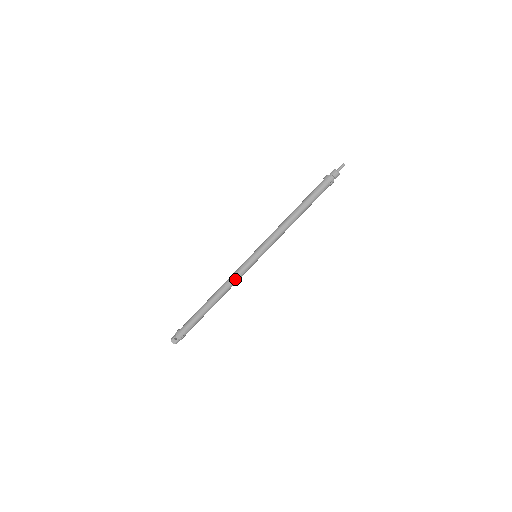
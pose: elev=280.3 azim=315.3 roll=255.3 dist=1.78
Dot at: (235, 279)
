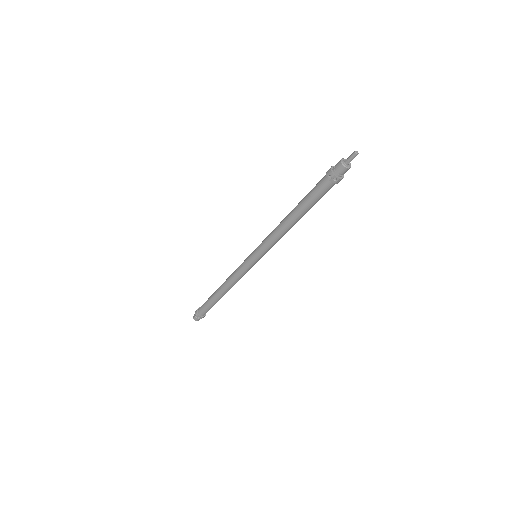
Dot at: (234, 273)
